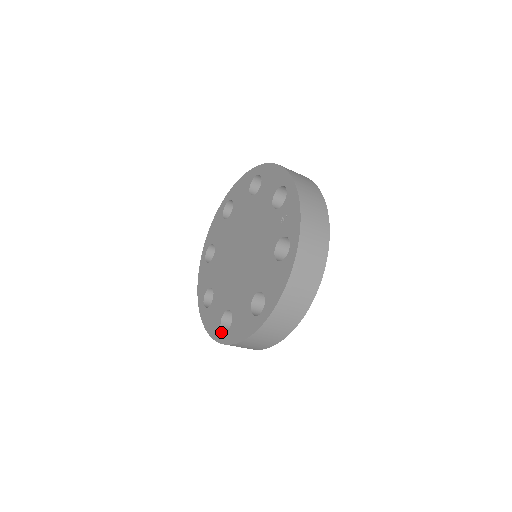
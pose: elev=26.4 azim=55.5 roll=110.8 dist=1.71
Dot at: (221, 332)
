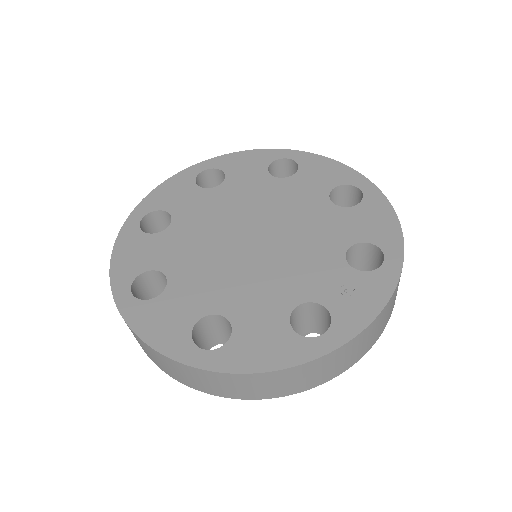
Dot at: (129, 287)
